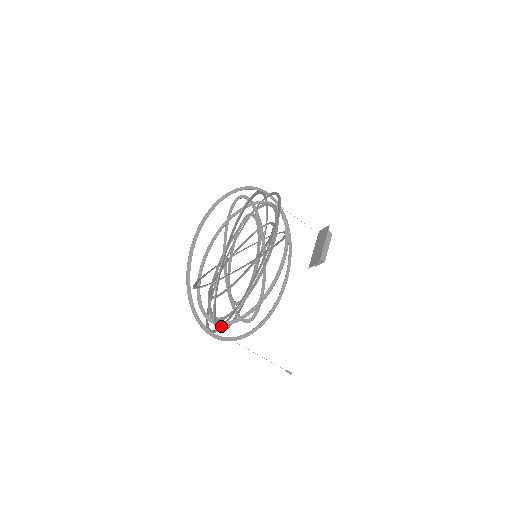
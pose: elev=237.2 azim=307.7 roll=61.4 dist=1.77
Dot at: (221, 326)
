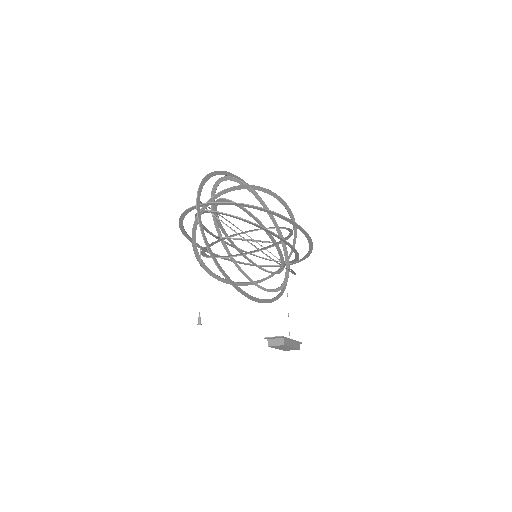
Dot at: (216, 202)
